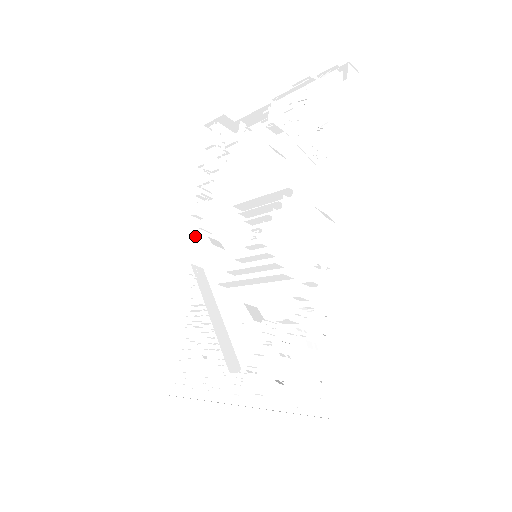
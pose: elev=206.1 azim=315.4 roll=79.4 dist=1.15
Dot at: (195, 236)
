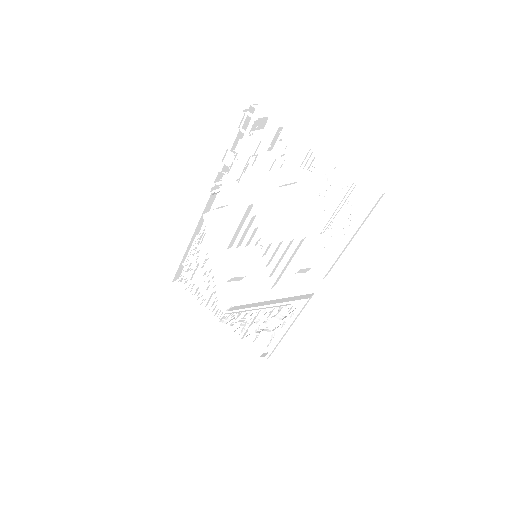
Dot at: (210, 196)
